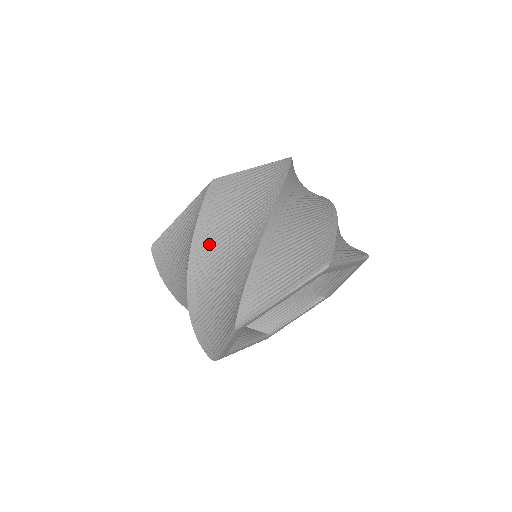
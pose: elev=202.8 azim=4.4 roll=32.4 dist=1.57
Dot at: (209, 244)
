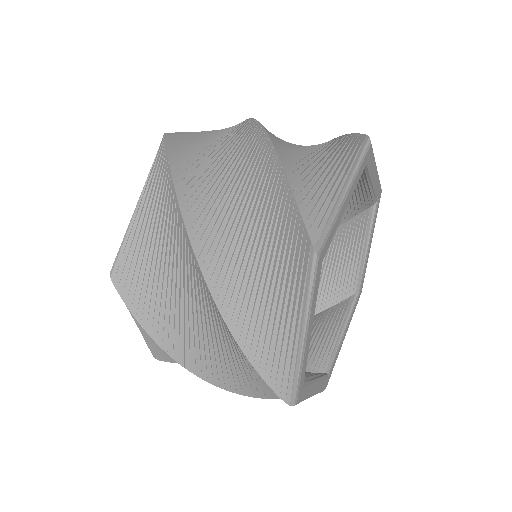
Dot at: (181, 336)
